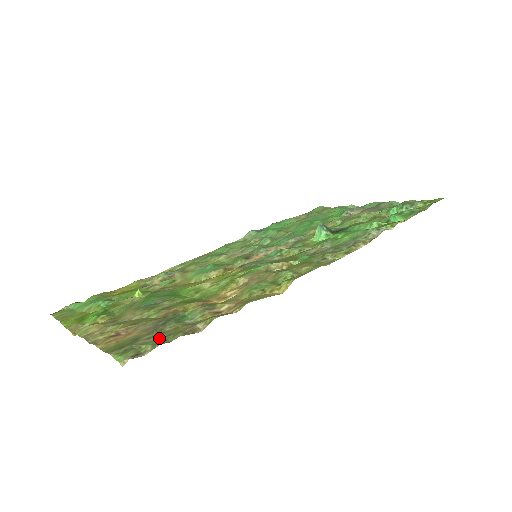
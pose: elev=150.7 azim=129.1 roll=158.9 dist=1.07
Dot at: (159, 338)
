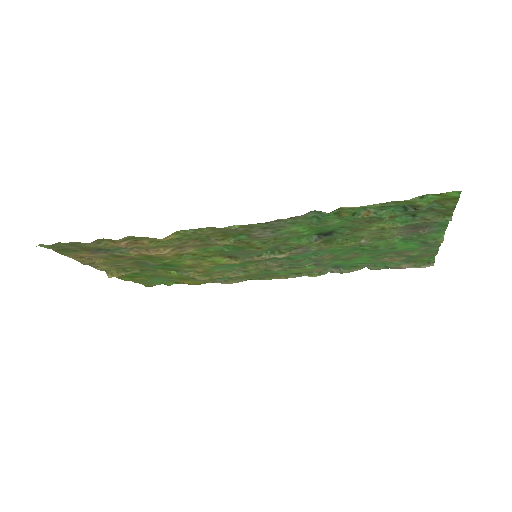
Dot at: (74, 246)
